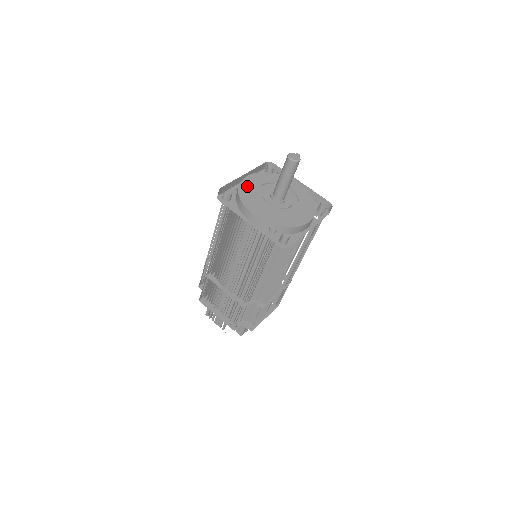
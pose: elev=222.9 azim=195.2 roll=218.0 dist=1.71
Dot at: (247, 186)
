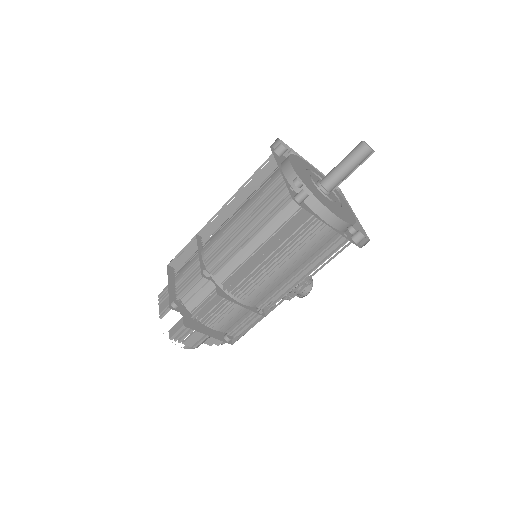
Dot at: (304, 163)
